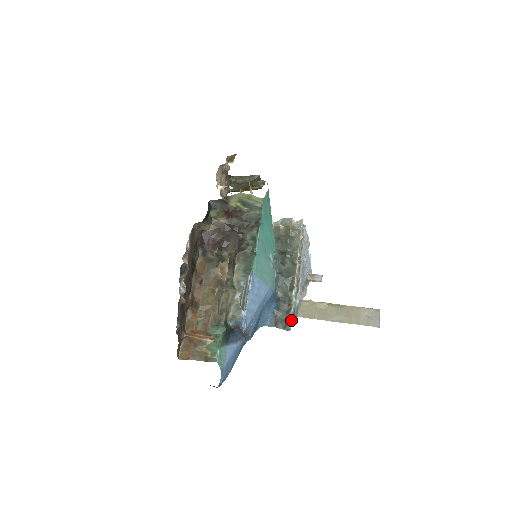
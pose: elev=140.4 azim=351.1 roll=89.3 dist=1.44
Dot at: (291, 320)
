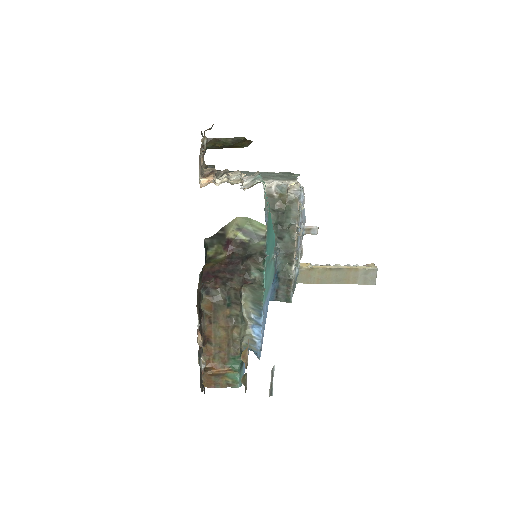
Dot at: (292, 294)
